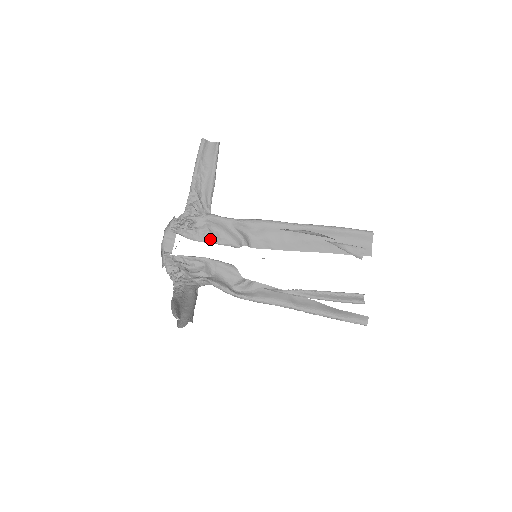
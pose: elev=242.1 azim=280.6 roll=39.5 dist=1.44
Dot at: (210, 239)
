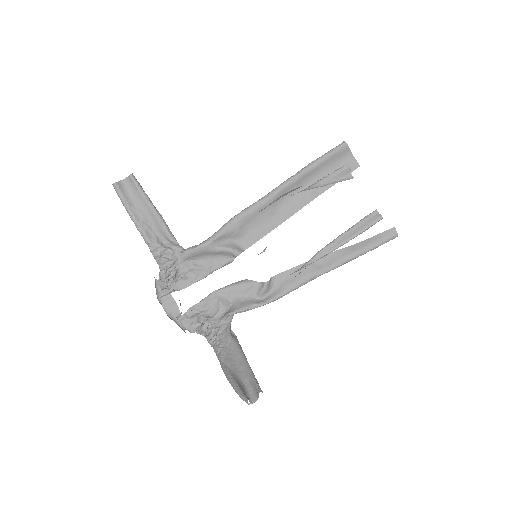
Dot at: (203, 273)
